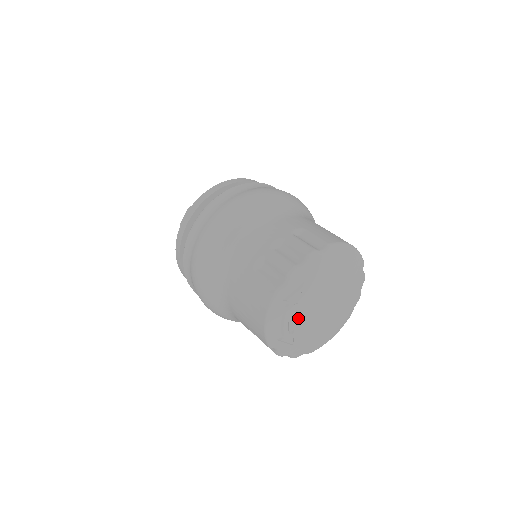
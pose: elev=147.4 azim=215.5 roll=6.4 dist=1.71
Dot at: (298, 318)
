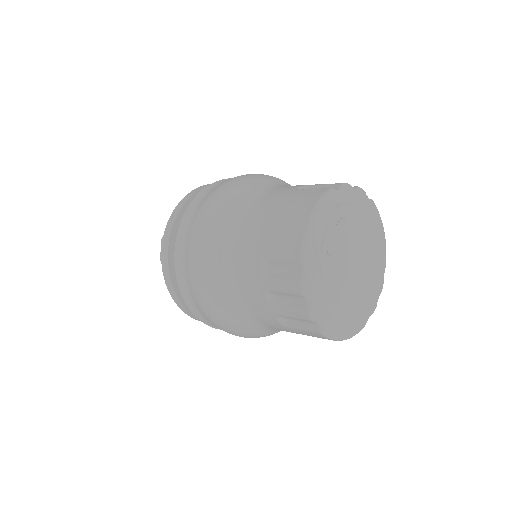
Dot at: (339, 242)
